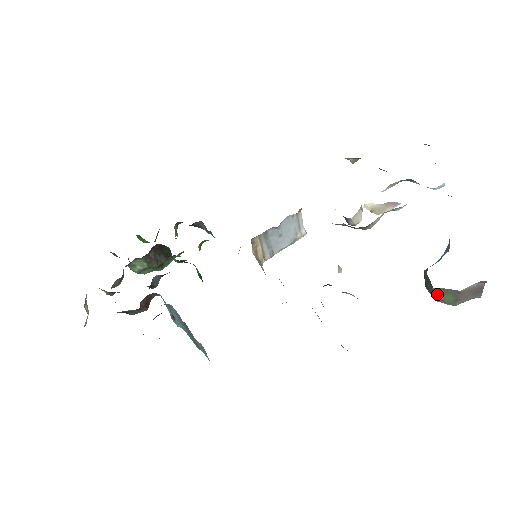
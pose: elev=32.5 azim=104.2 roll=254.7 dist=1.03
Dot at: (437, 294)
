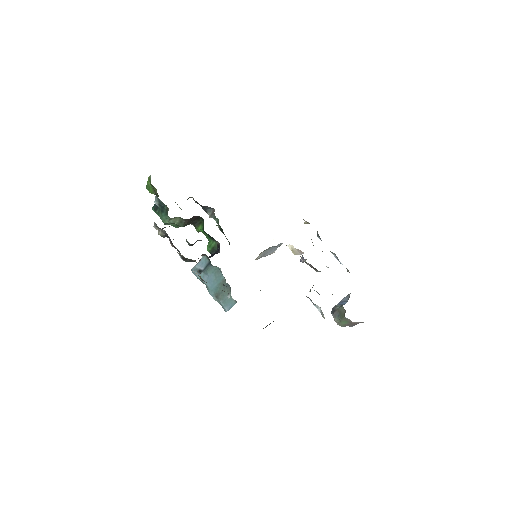
Dot at: (342, 320)
